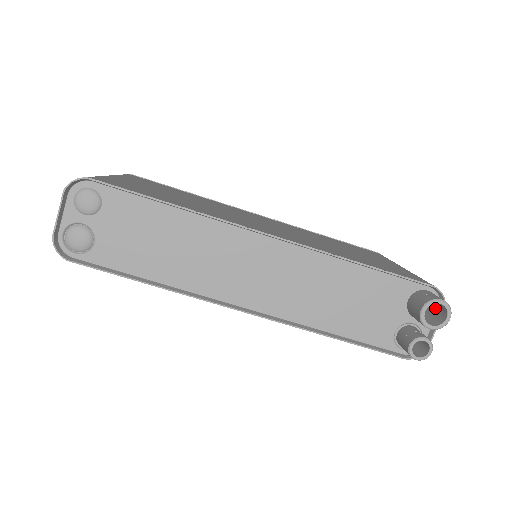
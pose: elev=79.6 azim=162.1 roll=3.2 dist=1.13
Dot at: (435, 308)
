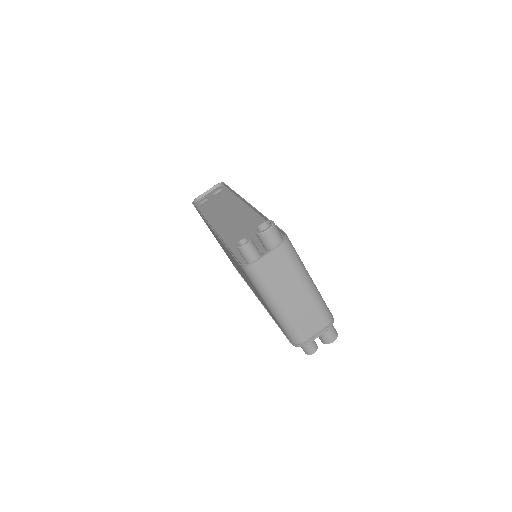
Dot at: (275, 241)
